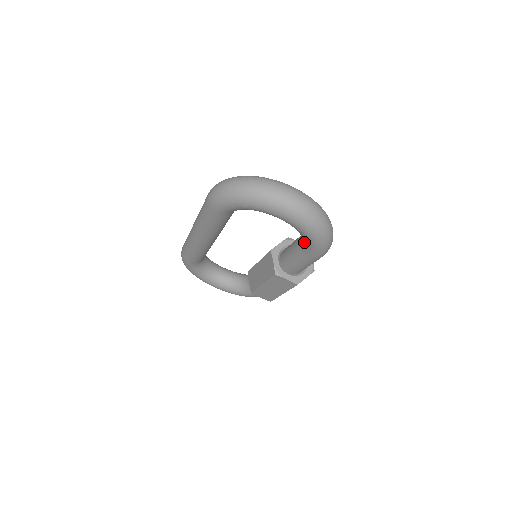
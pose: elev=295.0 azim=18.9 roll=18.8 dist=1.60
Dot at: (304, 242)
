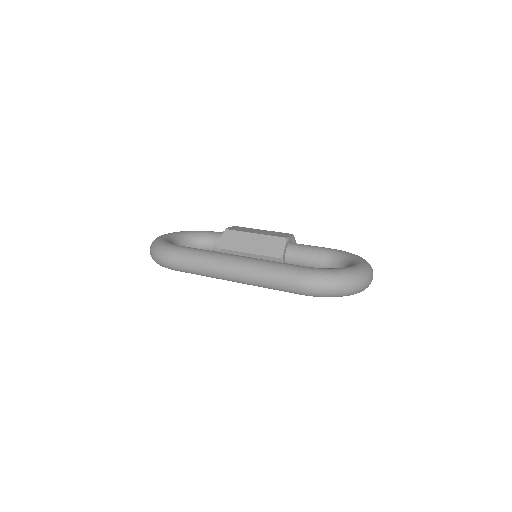
Dot at: occluded
